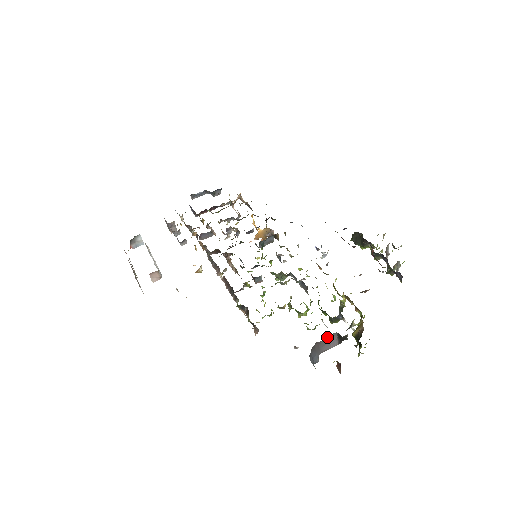
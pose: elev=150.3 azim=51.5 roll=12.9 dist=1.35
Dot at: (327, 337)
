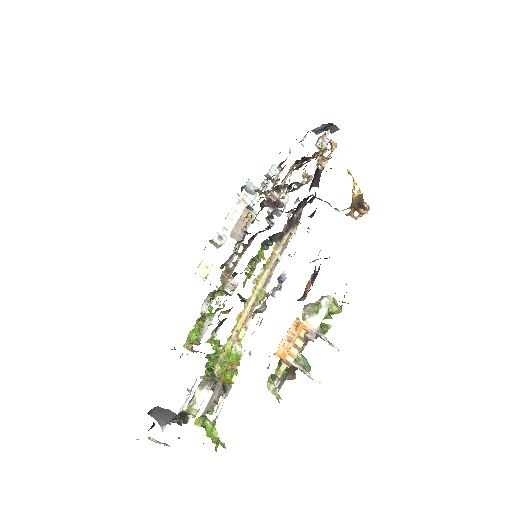
Dot at: occluded
